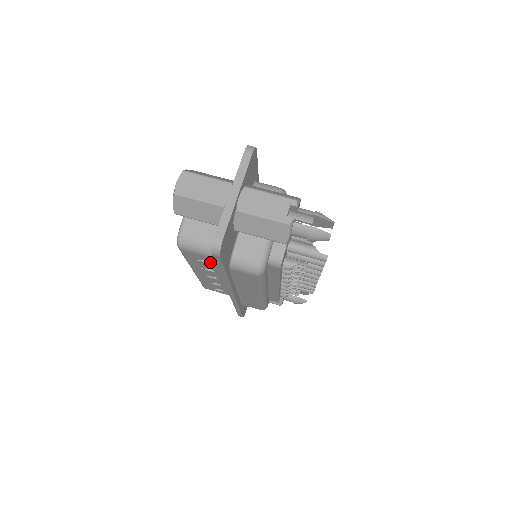
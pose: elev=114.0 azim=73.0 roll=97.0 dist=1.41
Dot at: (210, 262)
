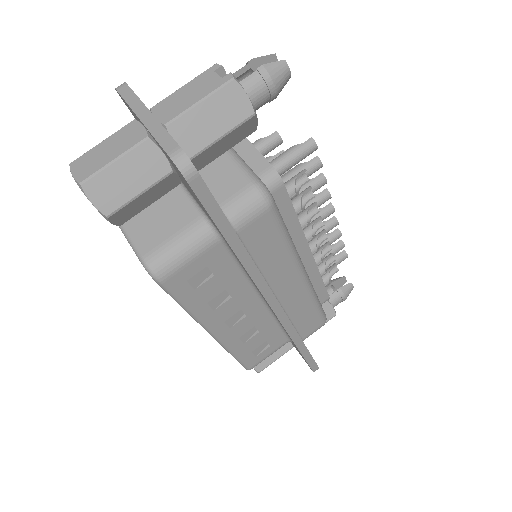
Dot at: (212, 270)
